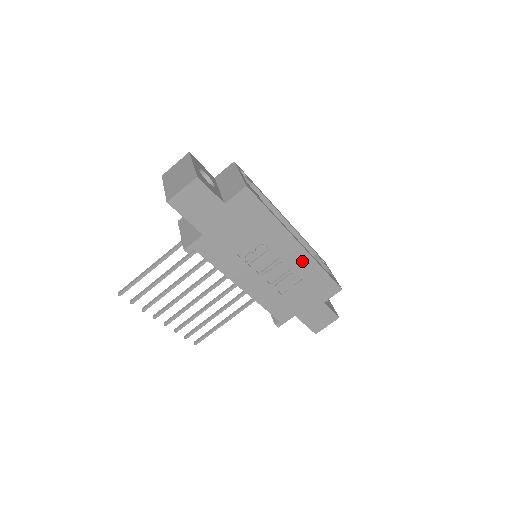
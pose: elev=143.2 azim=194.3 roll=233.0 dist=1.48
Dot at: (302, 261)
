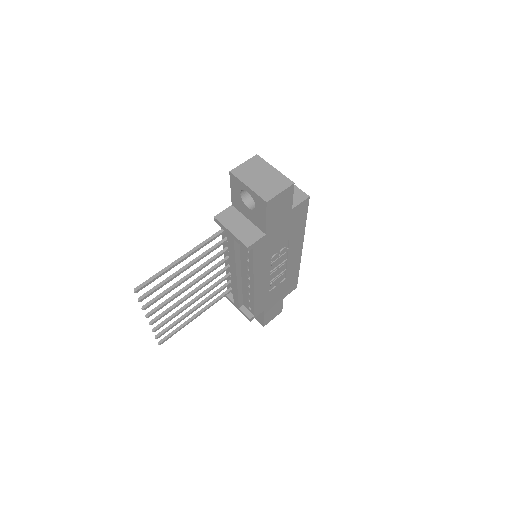
Dot at: (295, 263)
